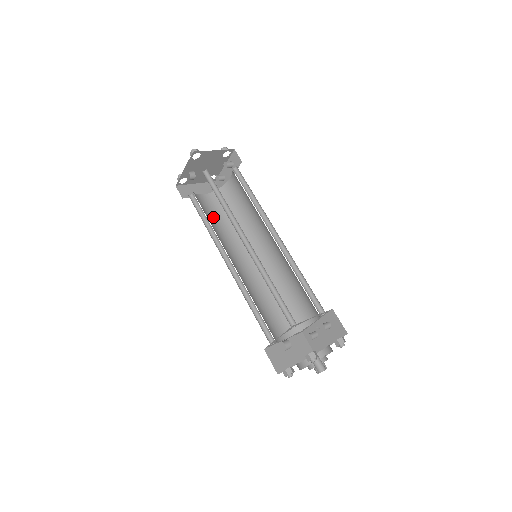
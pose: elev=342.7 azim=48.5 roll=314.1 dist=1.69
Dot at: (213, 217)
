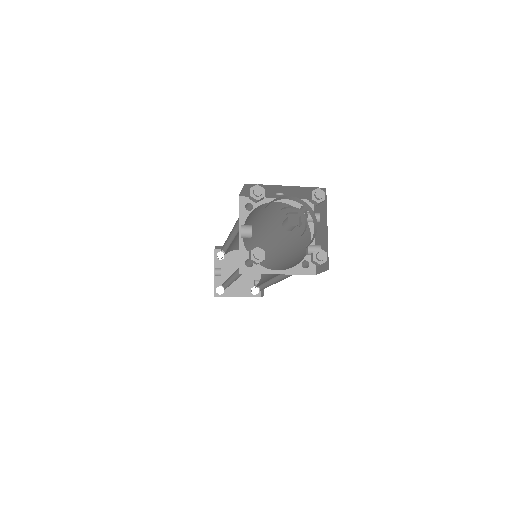
Dot at: occluded
